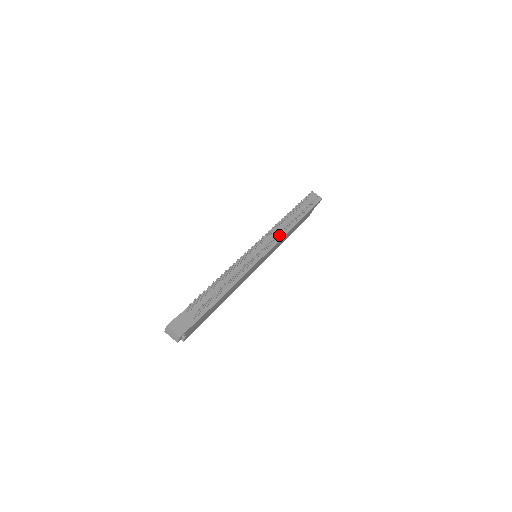
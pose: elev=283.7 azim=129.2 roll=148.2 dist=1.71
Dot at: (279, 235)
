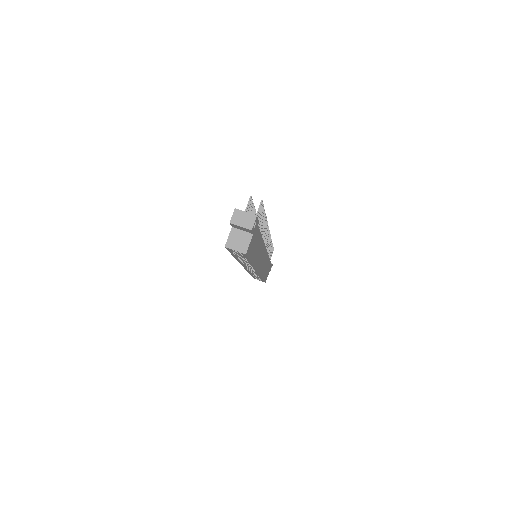
Dot at: occluded
